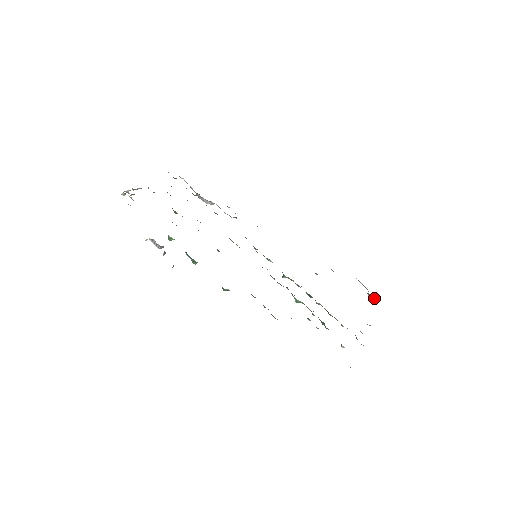
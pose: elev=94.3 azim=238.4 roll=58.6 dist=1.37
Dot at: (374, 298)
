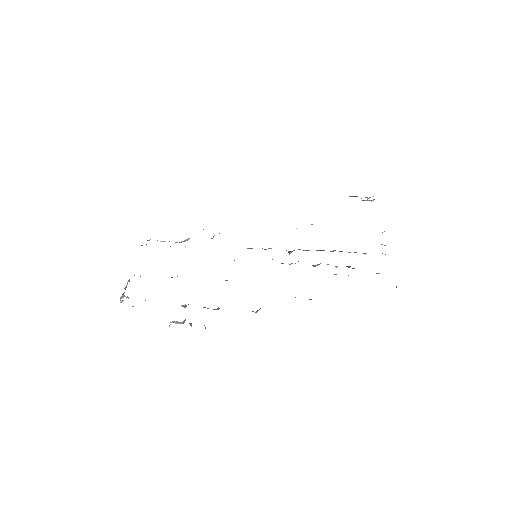
Dot at: occluded
